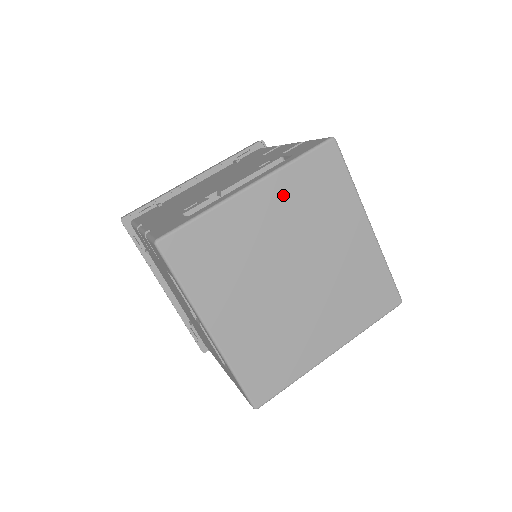
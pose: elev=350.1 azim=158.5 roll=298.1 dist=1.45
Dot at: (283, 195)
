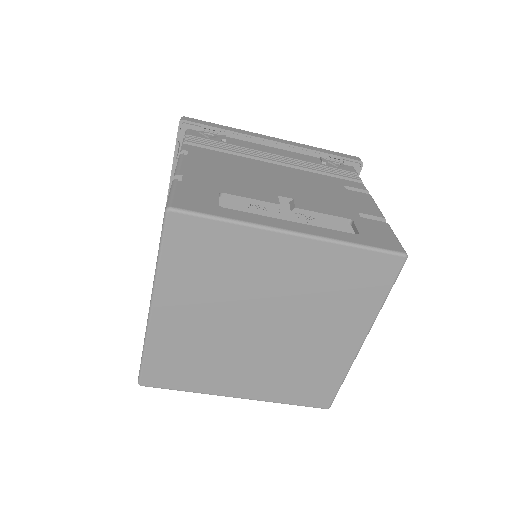
Dot at: (182, 291)
